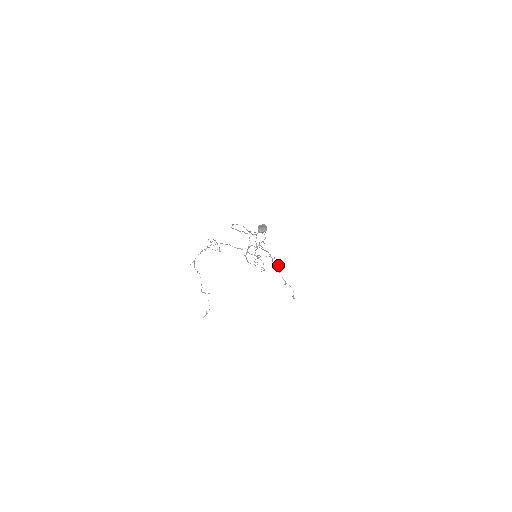
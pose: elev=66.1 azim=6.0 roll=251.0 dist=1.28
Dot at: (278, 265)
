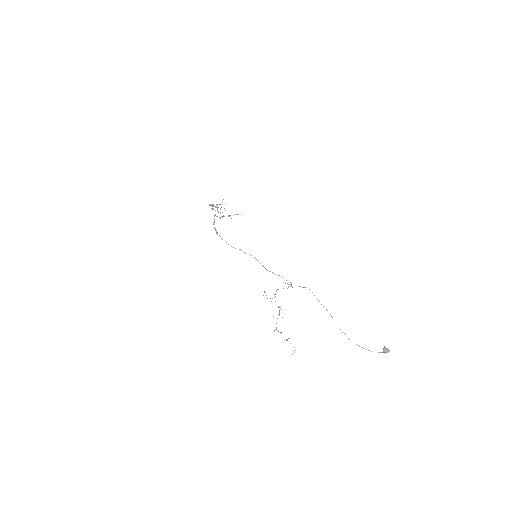
Dot at: occluded
